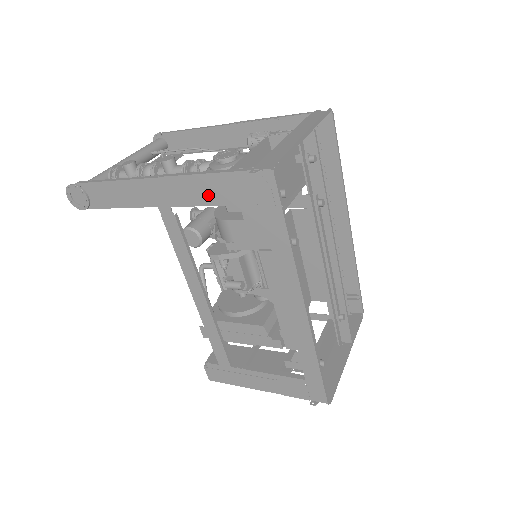
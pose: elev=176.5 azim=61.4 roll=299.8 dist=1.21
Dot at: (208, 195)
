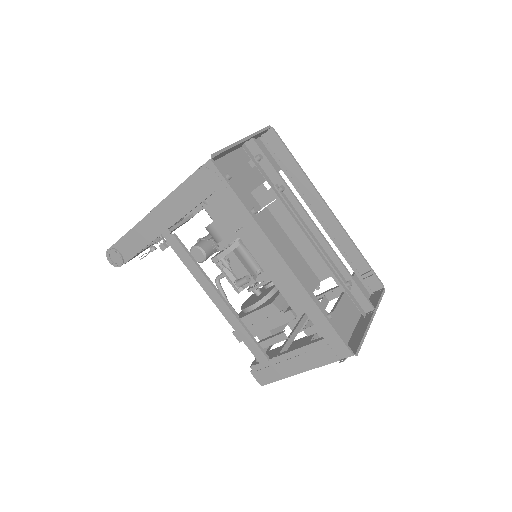
Dot at: (185, 204)
